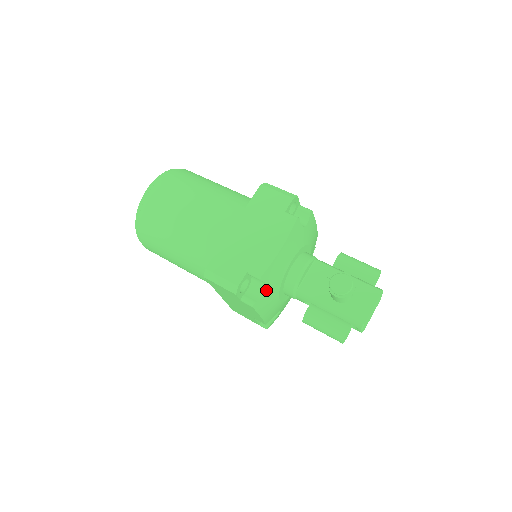
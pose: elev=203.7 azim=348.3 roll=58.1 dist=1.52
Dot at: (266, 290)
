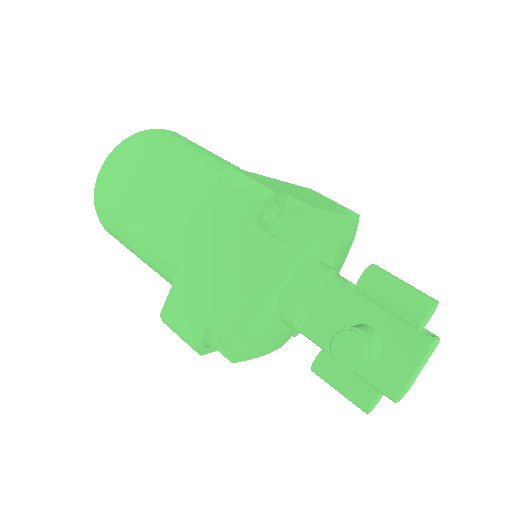
Dot at: (245, 342)
